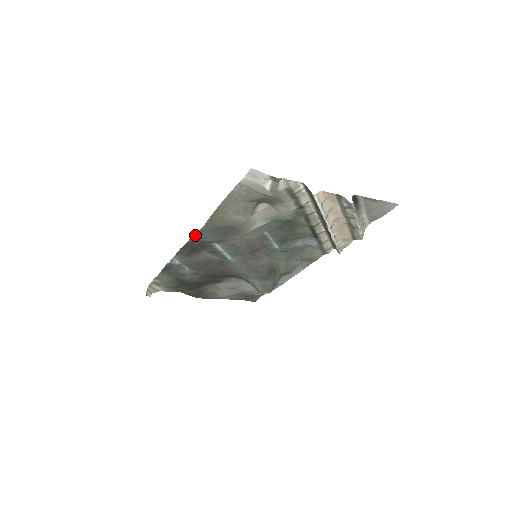
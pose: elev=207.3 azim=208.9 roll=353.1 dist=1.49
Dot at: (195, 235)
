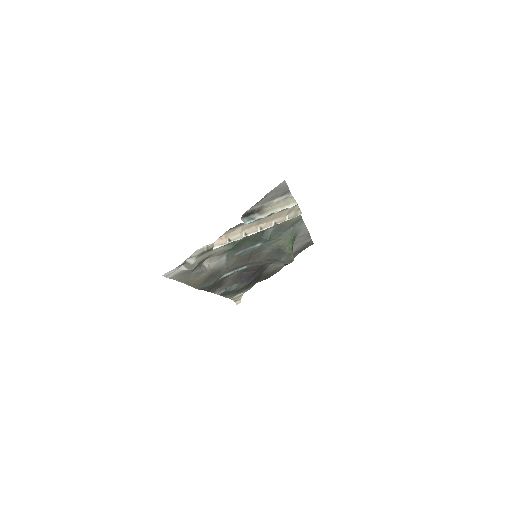
Dot at: (202, 289)
